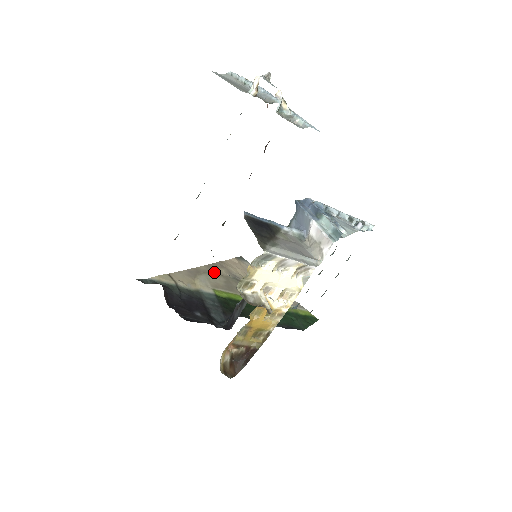
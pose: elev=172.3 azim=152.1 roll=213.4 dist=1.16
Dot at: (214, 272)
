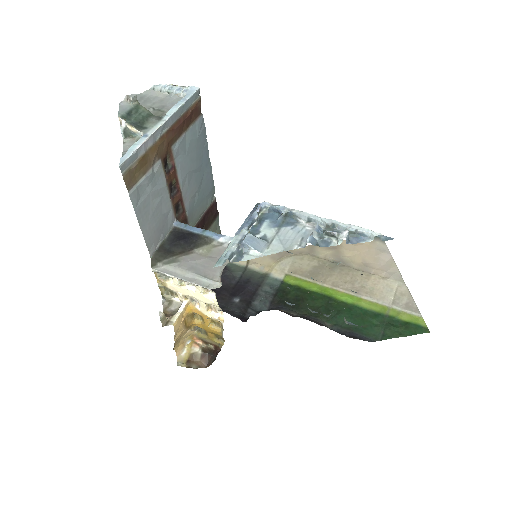
Dot at: (312, 254)
